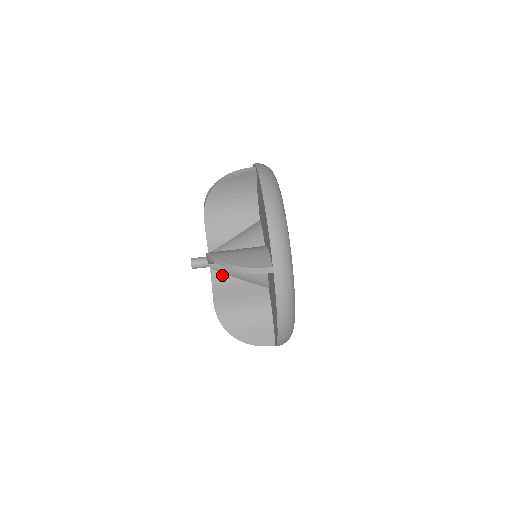
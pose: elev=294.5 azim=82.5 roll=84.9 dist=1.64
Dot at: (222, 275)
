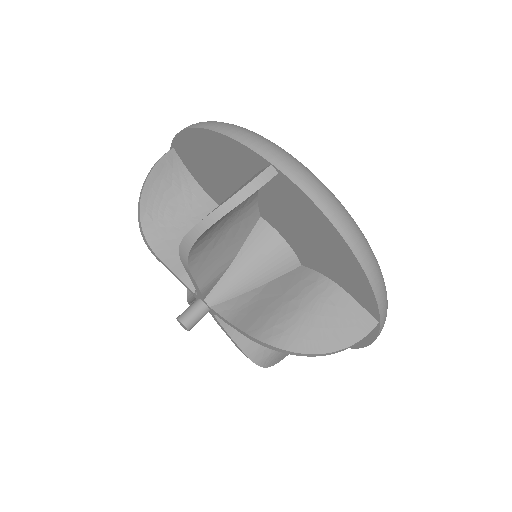
Dot at: occluded
